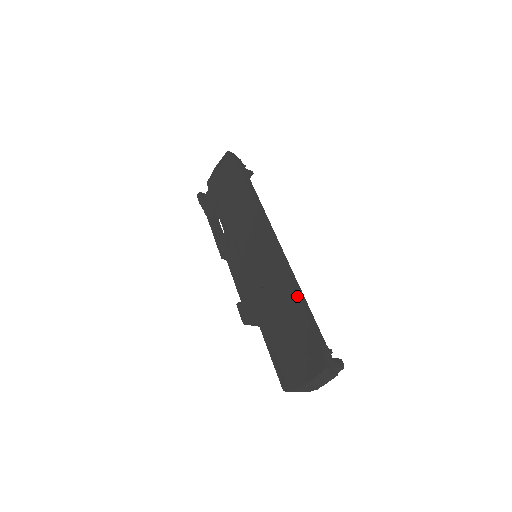
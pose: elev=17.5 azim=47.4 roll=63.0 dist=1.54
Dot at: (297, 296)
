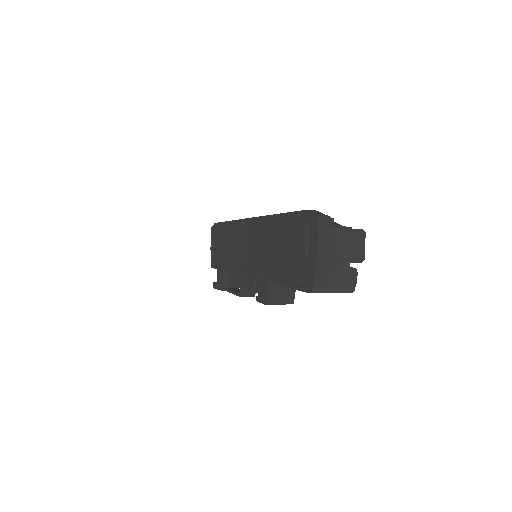
Dot at: (276, 215)
